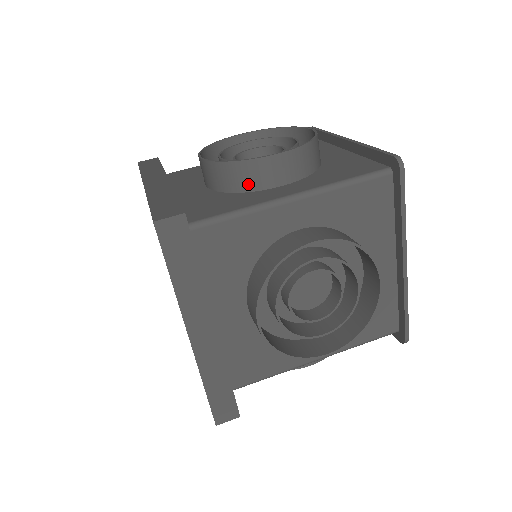
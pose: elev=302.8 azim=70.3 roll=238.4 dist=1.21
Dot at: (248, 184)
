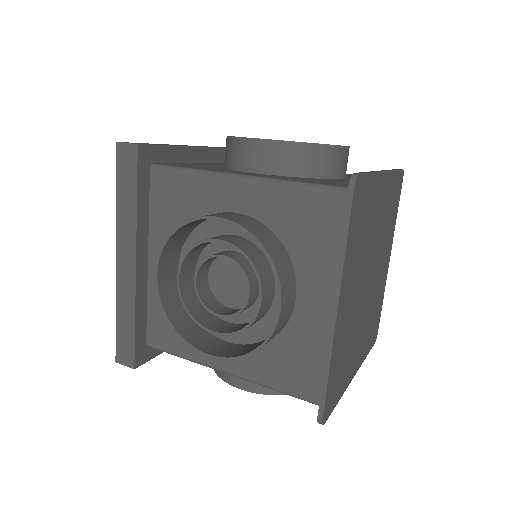
Dot at: (234, 161)
